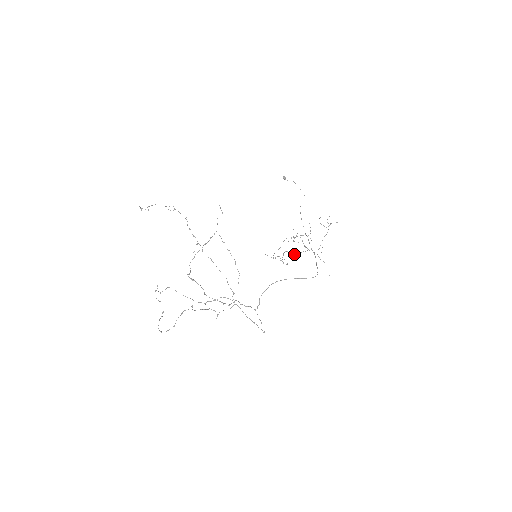
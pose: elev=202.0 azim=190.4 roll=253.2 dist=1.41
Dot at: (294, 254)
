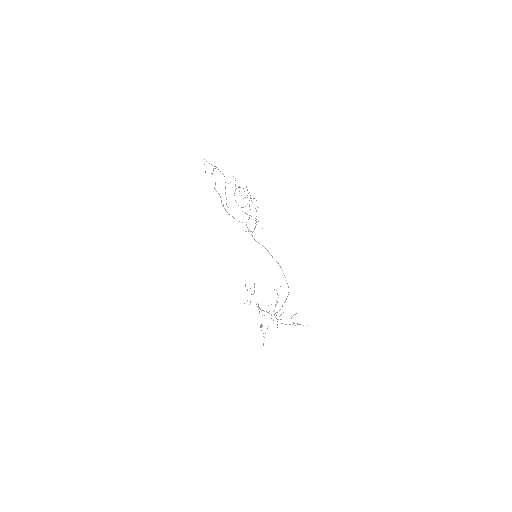
Dot at: (258, 307)
